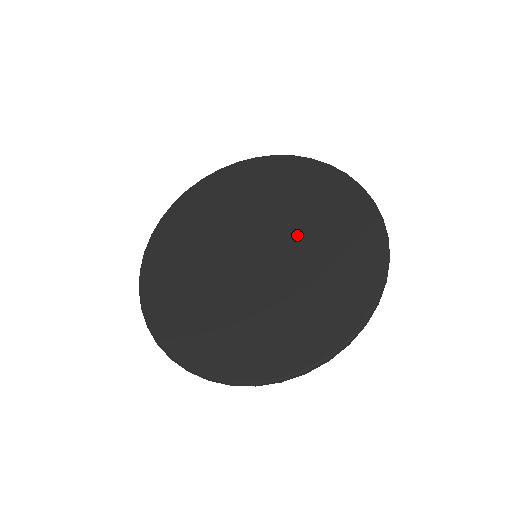
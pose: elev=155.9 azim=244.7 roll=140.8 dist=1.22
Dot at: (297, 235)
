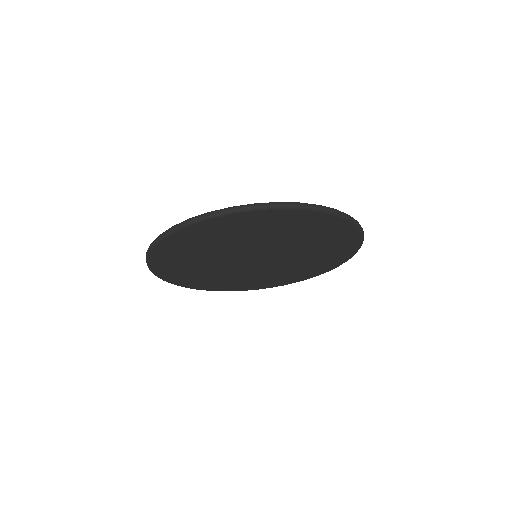
Dot at: occluded
